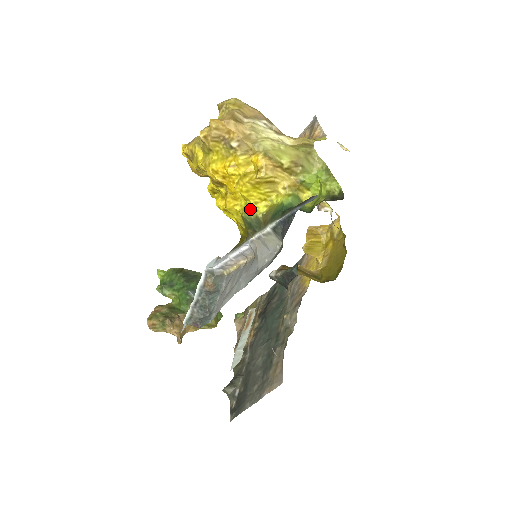
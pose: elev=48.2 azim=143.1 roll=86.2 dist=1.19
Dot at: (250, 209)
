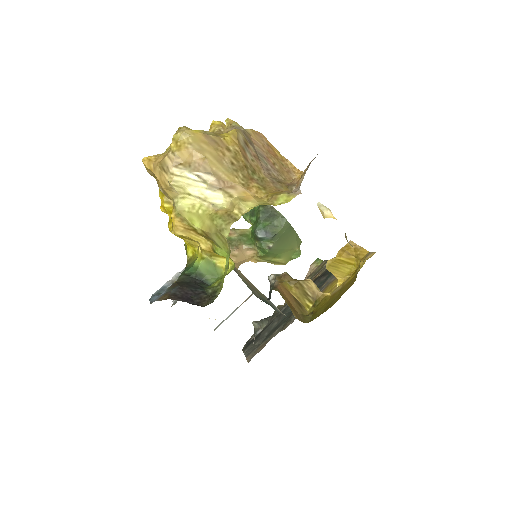
Dot at: (186, 245)
